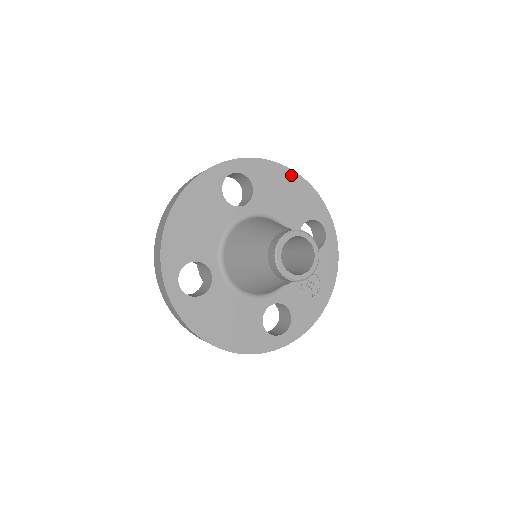
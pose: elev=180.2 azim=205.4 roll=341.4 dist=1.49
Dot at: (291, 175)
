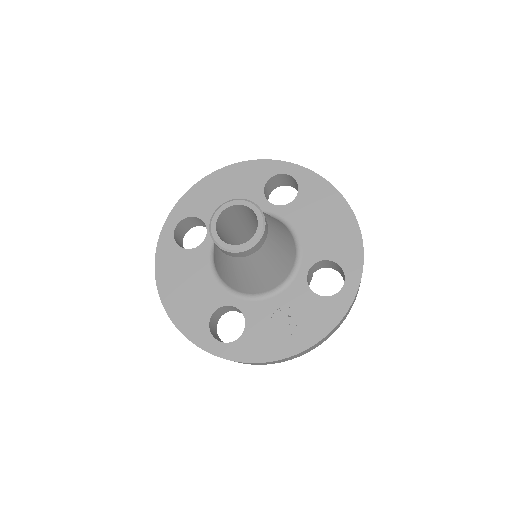
Dot at: (344, 209)
